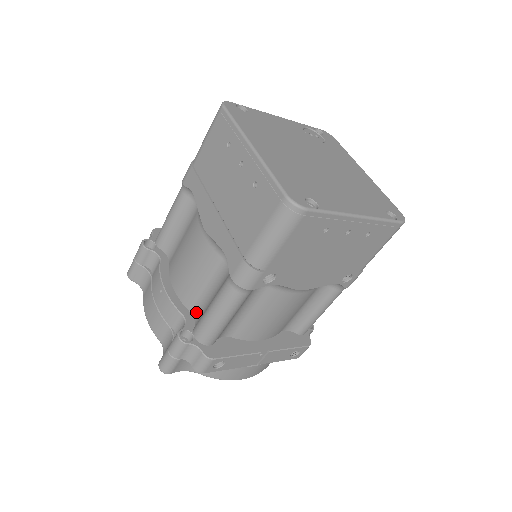
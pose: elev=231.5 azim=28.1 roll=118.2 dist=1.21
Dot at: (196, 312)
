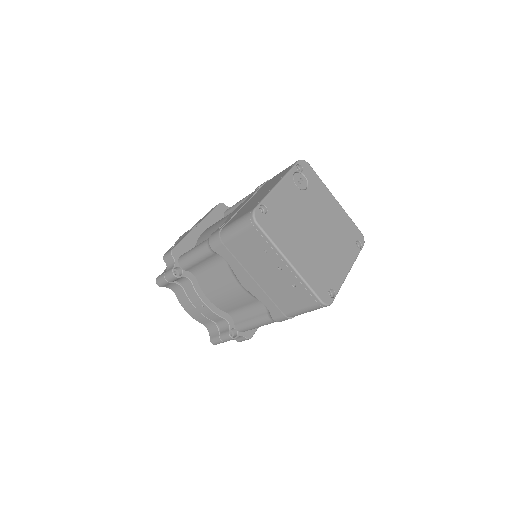
Dot at: (233, 314)
